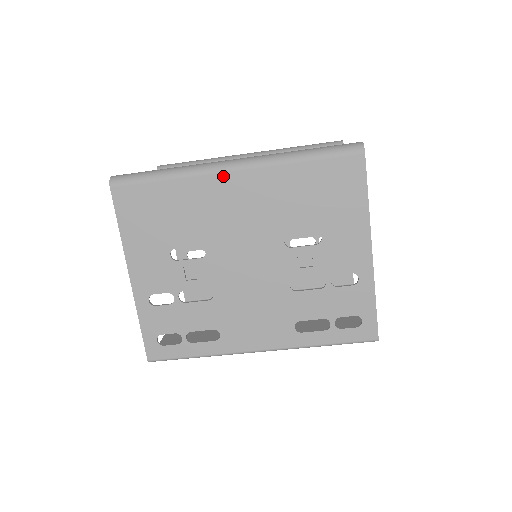
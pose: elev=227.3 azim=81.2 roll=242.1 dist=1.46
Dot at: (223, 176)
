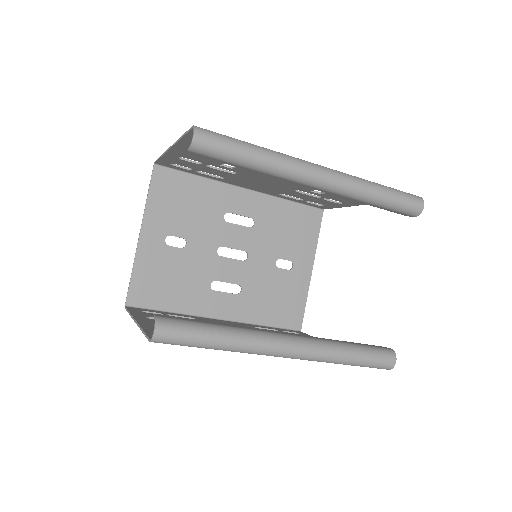
Dot at: occluded
